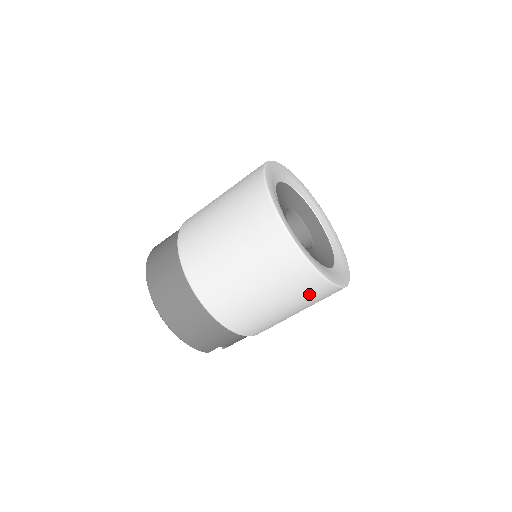
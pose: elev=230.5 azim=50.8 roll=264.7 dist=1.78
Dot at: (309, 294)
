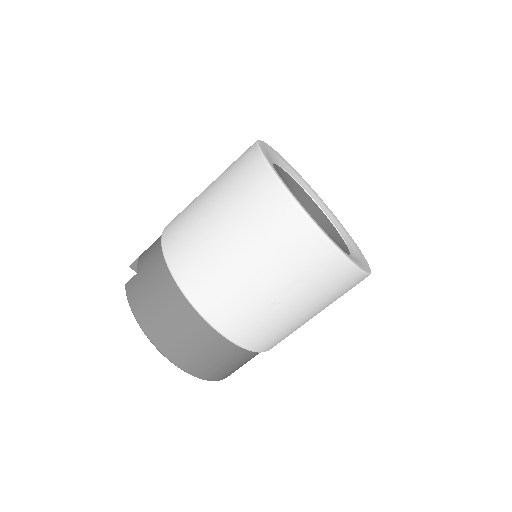
Dot at: occluded
